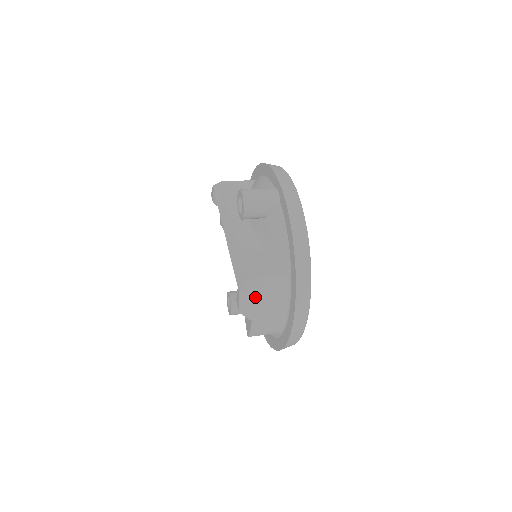
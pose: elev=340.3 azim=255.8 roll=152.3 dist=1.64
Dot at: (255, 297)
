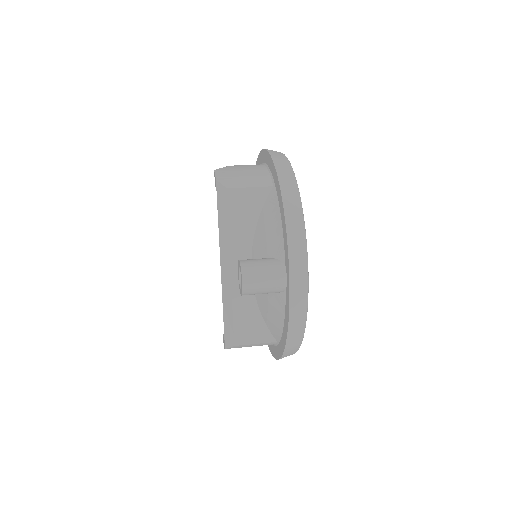
Dot at: (240, 347)
